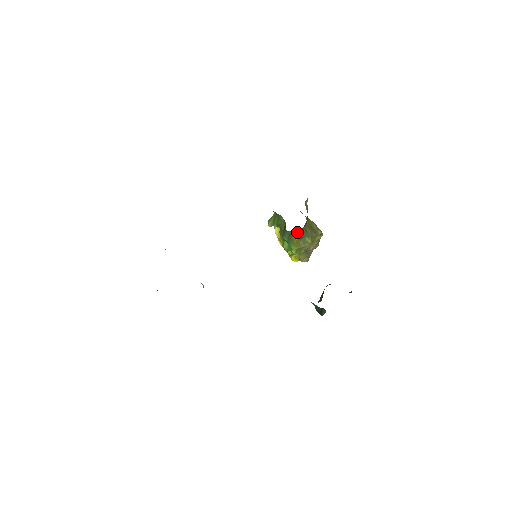
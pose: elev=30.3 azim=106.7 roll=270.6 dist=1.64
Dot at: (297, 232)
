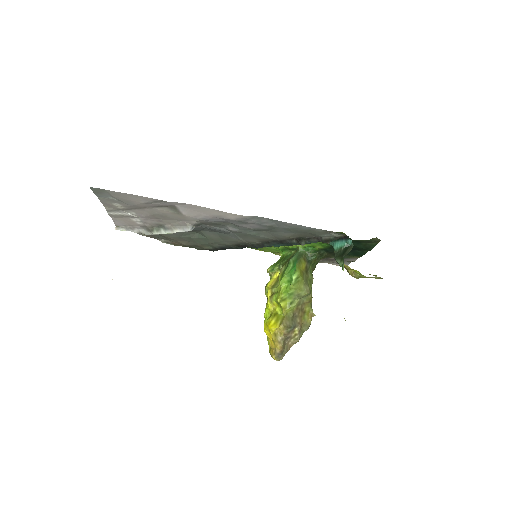
Dot at: (307, 259)
